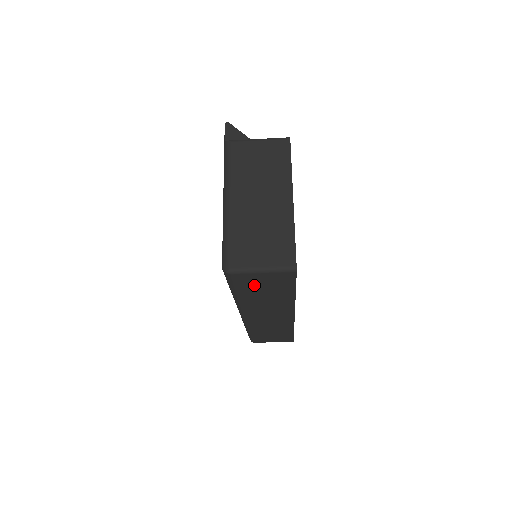
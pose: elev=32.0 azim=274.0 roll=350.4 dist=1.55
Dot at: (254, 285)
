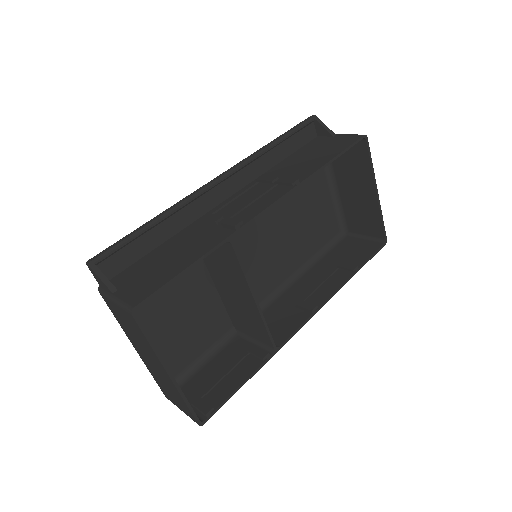
Dot at: (205, 382)
